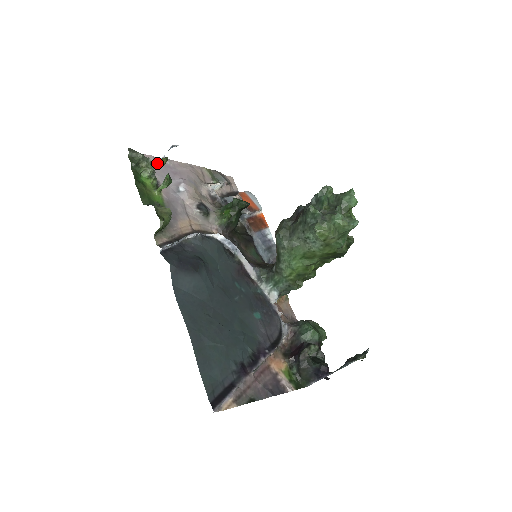
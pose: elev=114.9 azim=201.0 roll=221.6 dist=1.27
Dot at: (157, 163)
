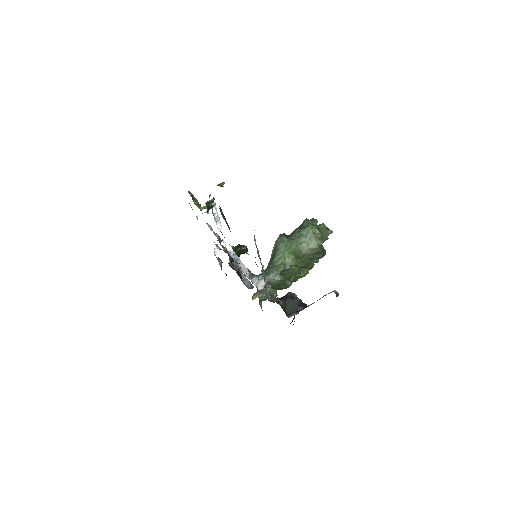
Dot at: occluded
